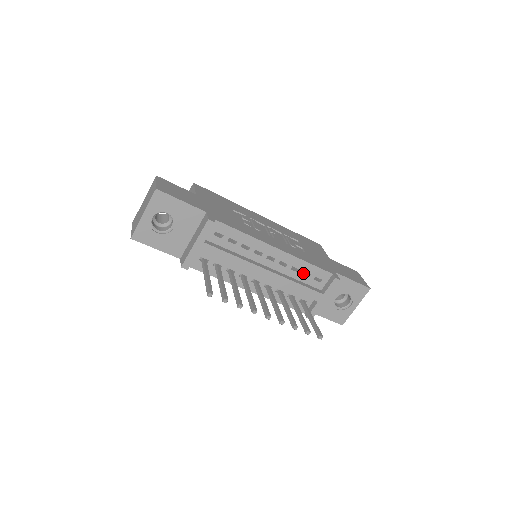
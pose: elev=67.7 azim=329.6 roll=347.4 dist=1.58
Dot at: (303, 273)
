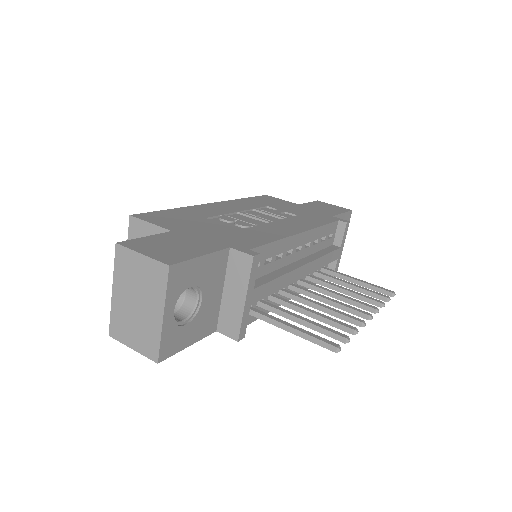
Dot at: occluded
